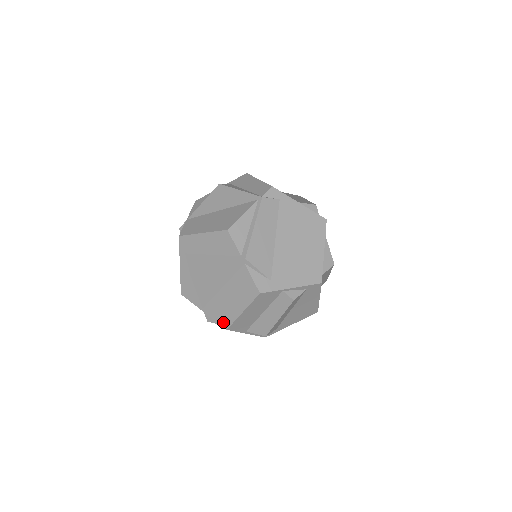
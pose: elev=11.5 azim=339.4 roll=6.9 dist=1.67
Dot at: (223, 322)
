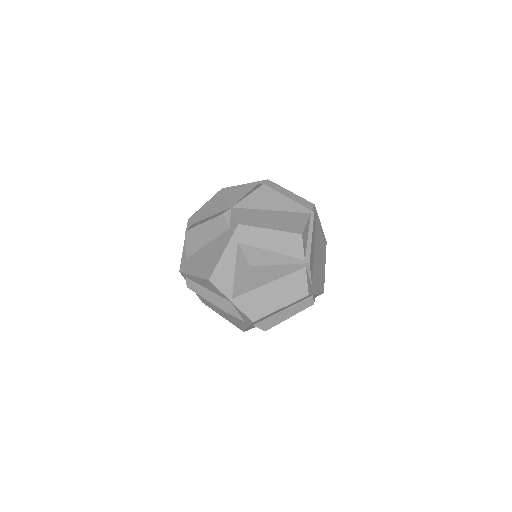
Dot at: (252, 315)
